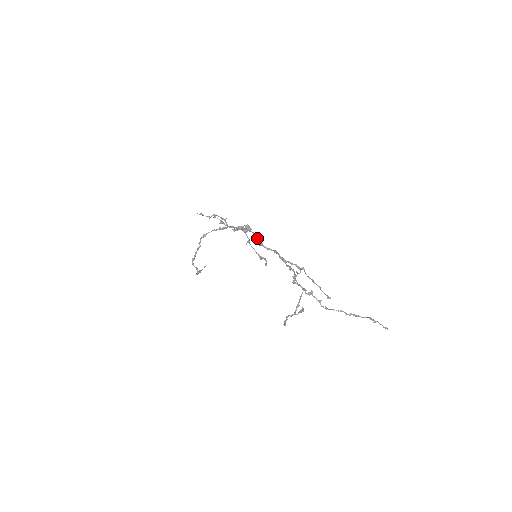
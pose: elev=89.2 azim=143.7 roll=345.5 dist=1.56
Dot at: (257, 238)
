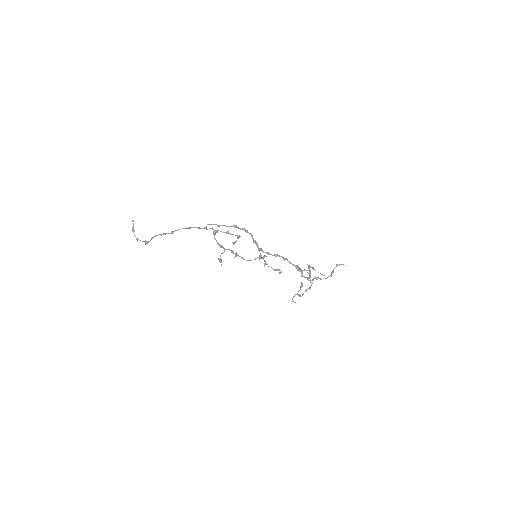
Dot at: (256, 242)
